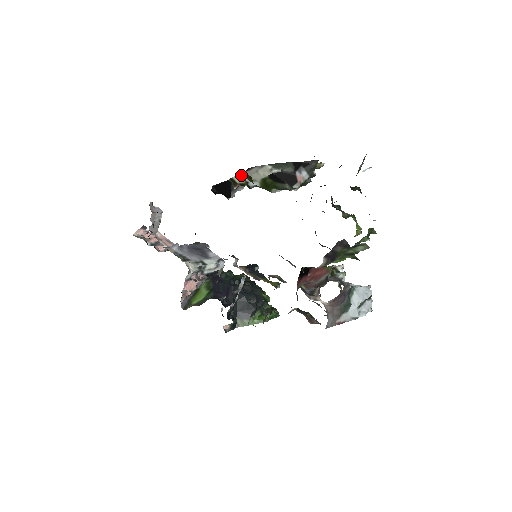
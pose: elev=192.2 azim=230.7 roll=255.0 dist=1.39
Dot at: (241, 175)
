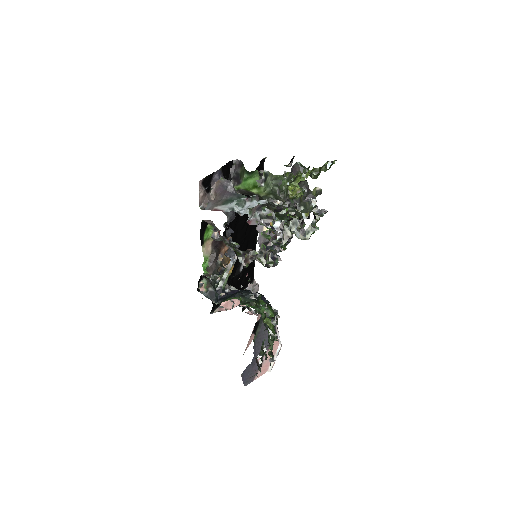
Dot at: occluded
